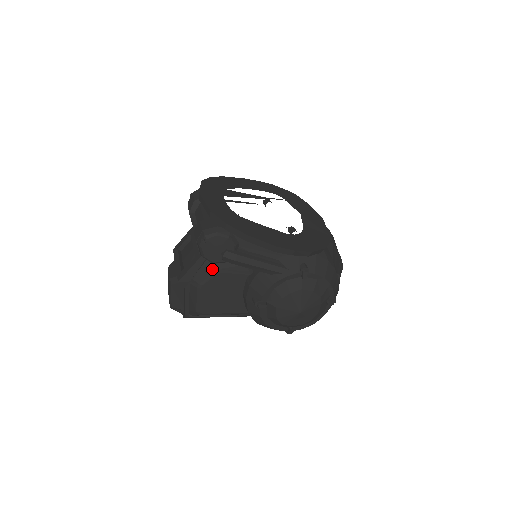
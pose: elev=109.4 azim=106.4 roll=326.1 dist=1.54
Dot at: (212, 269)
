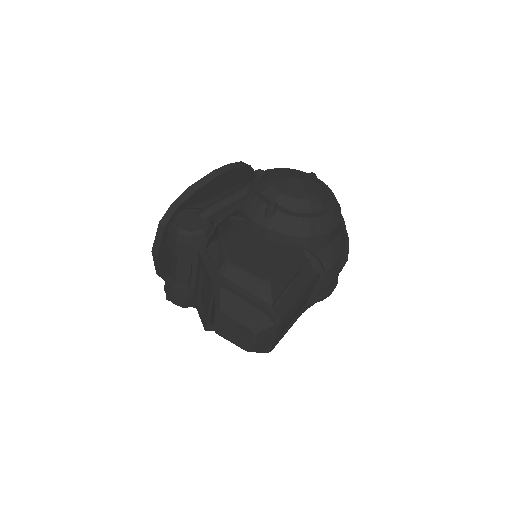
Dot at: (217, 247)
